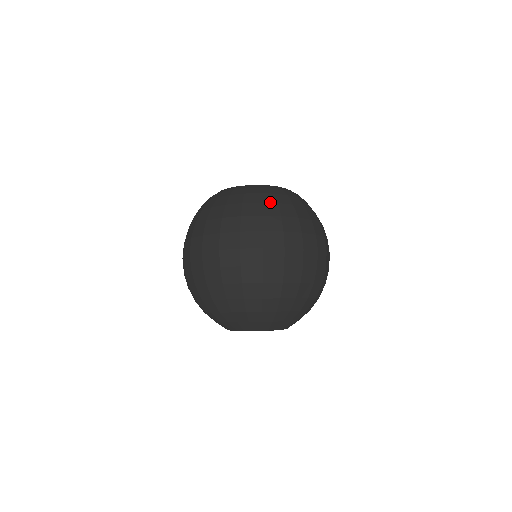
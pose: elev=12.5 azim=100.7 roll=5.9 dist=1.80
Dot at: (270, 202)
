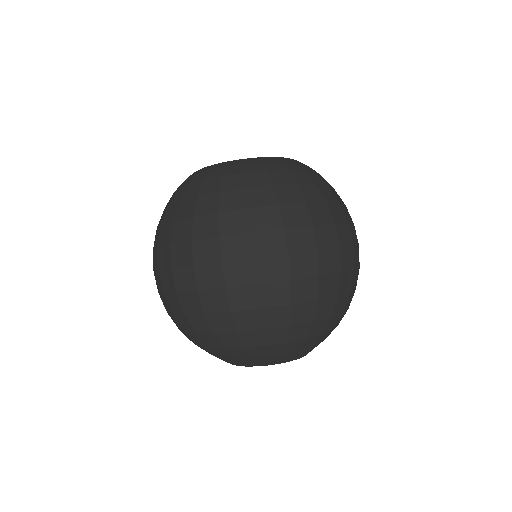
Dot at: (261, 185)
